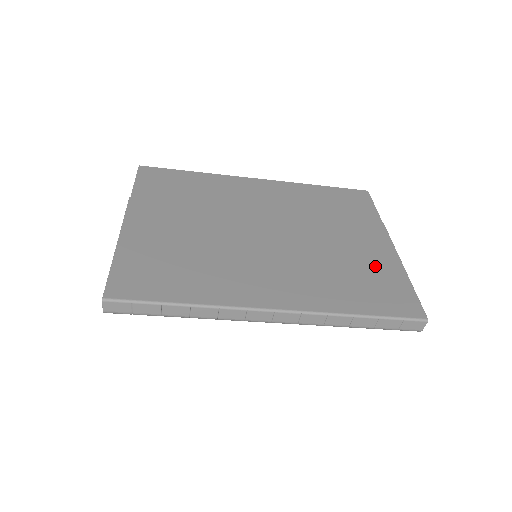
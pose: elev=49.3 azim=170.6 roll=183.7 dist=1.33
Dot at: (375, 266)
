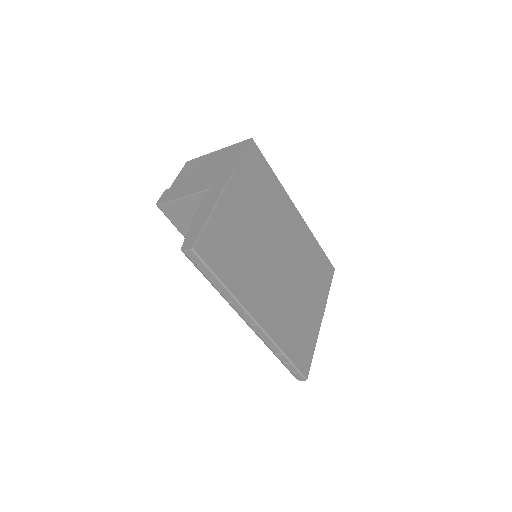
Dot at: (308, 328)
